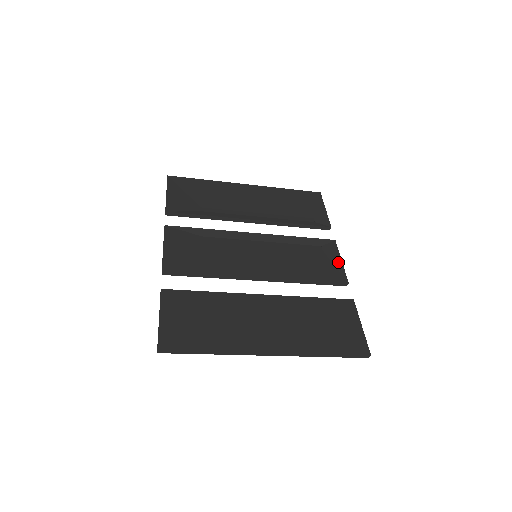
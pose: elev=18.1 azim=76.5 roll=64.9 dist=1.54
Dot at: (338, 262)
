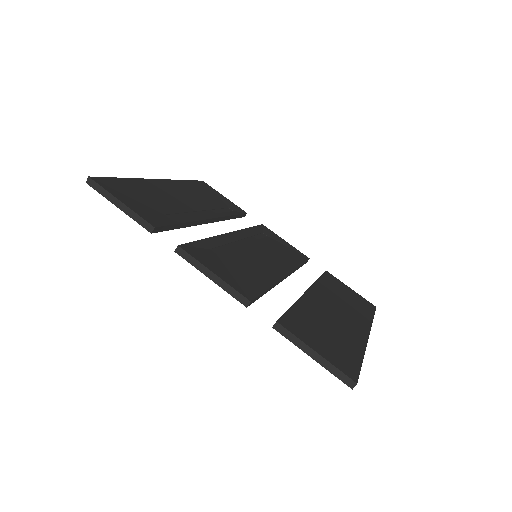
Dot at: (286, 243)
